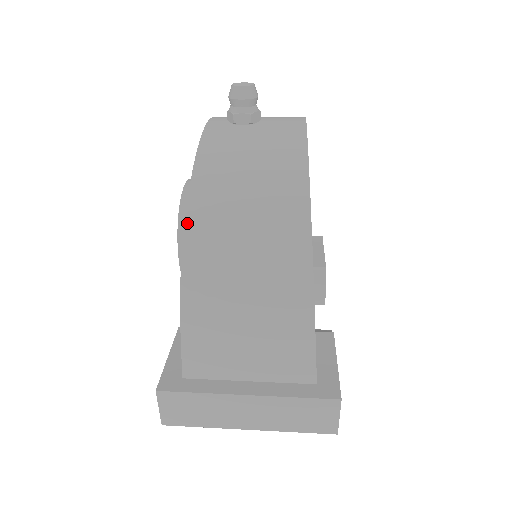
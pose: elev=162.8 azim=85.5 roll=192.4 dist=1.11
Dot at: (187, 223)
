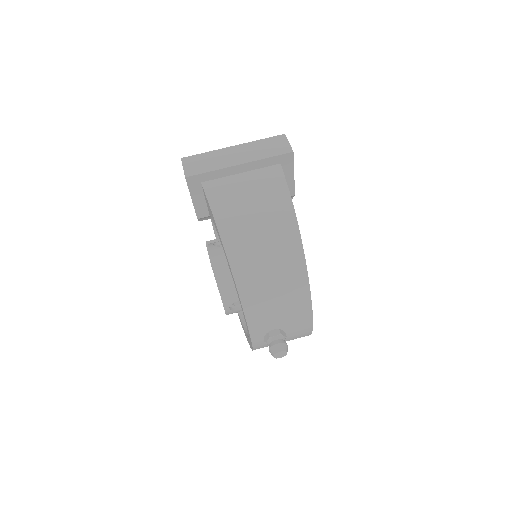
Dot at: occluded
